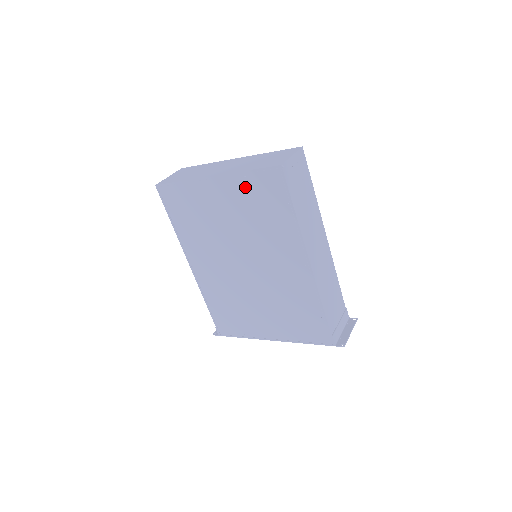
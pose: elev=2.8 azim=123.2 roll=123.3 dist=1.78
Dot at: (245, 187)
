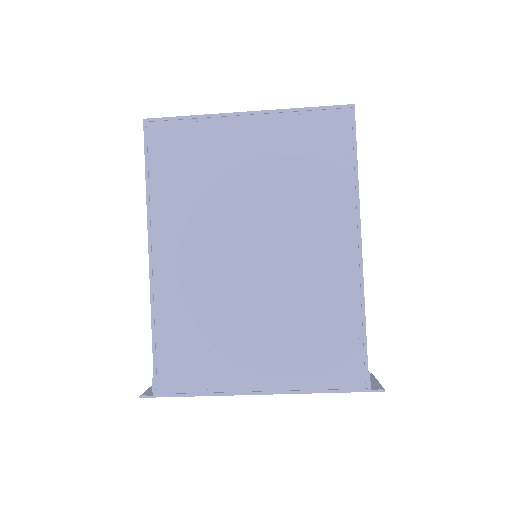
Dot at: (294, 130)
